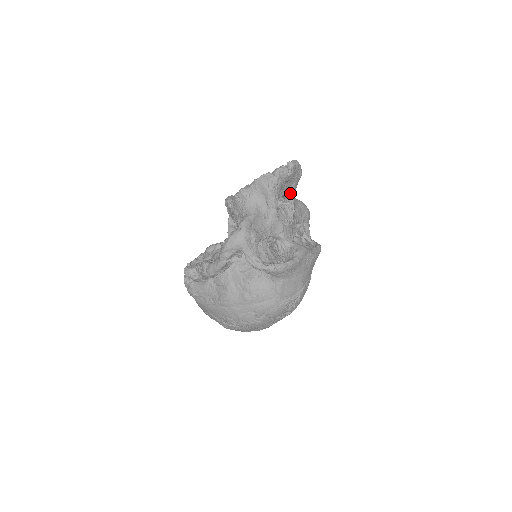
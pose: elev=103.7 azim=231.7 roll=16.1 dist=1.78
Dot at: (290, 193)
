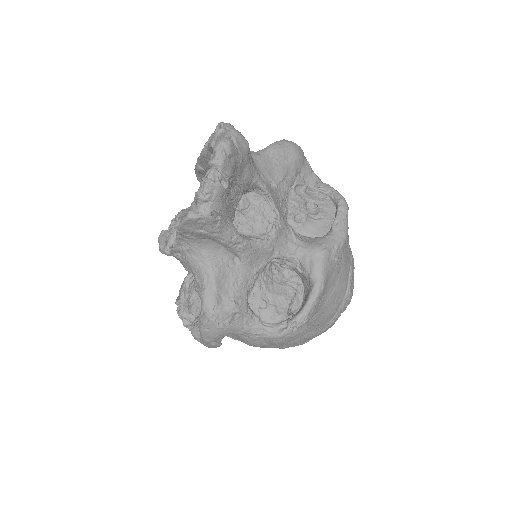
Dot at: (248, 182)
